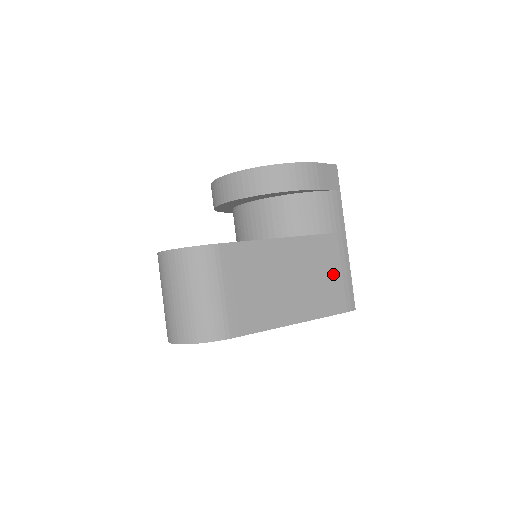
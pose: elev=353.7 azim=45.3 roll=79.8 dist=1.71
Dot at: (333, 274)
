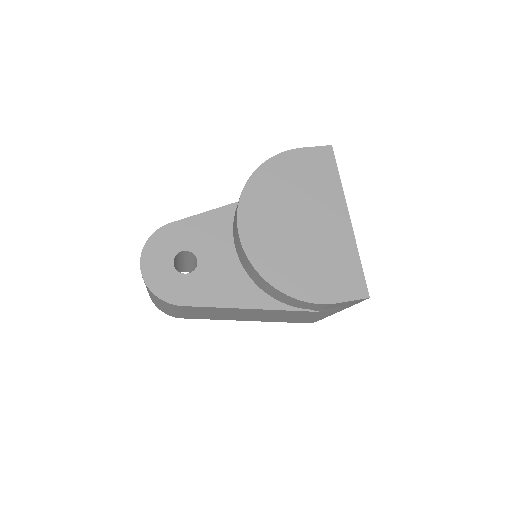
Dot at: (302, 317)
